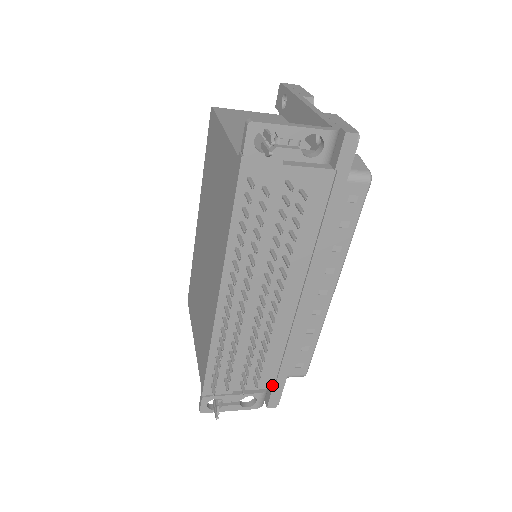
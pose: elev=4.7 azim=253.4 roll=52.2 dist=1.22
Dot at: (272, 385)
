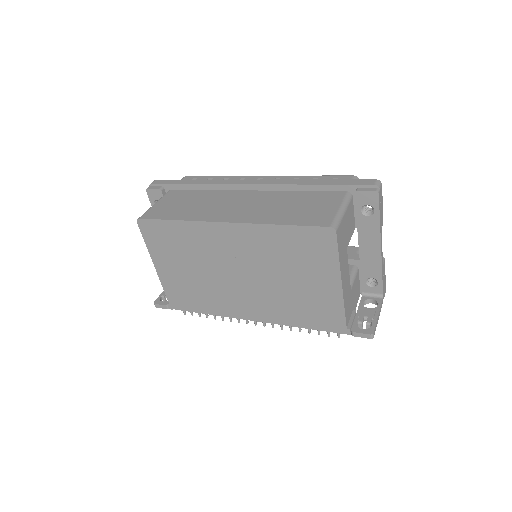
Dot at: occluded
